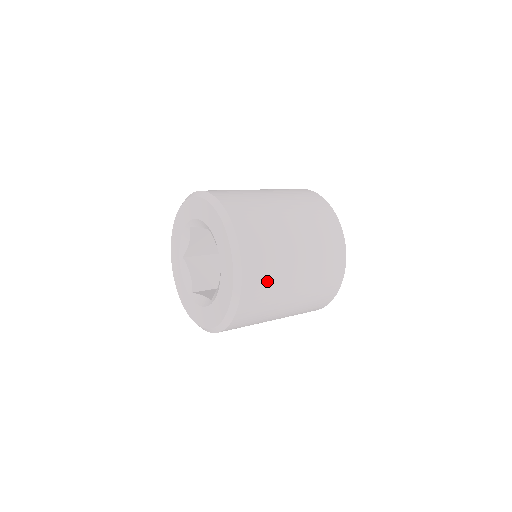
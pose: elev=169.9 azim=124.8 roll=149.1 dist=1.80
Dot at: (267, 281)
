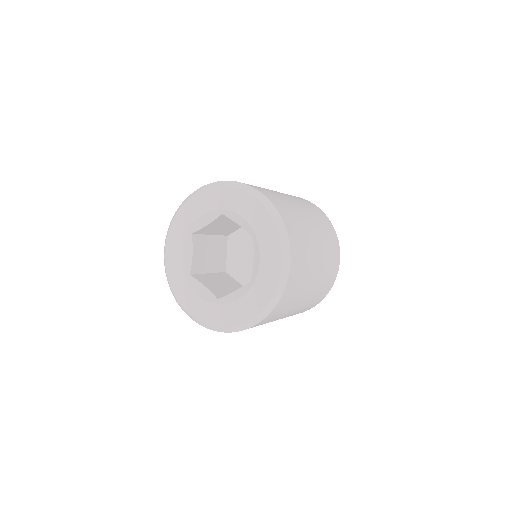
Dot at: (300, 233)
